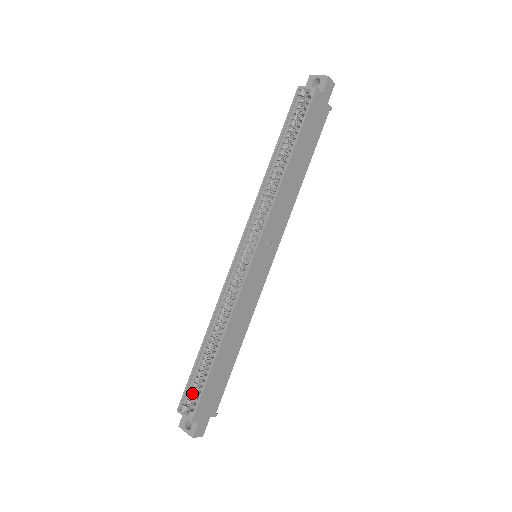
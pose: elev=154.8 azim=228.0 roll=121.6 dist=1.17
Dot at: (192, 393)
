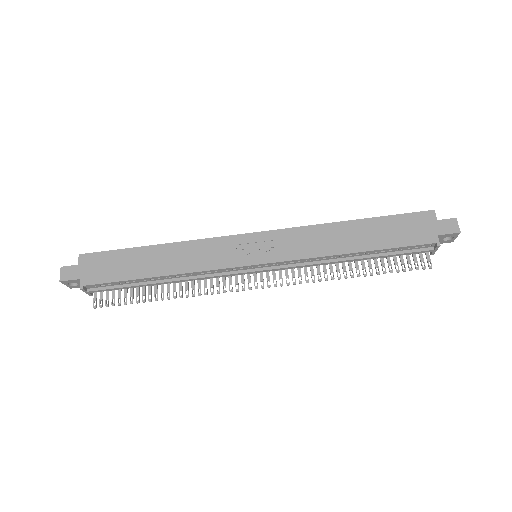
Dot at: occluded
